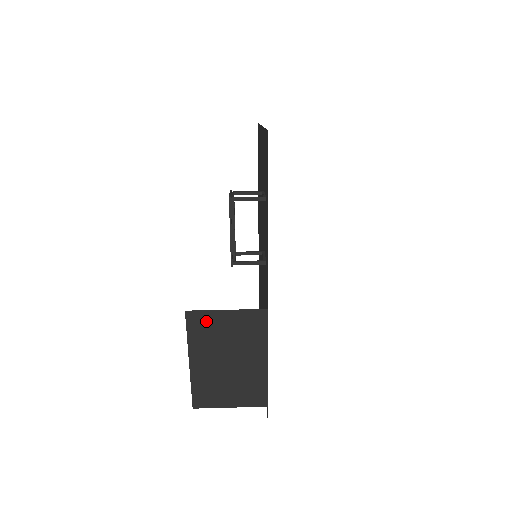
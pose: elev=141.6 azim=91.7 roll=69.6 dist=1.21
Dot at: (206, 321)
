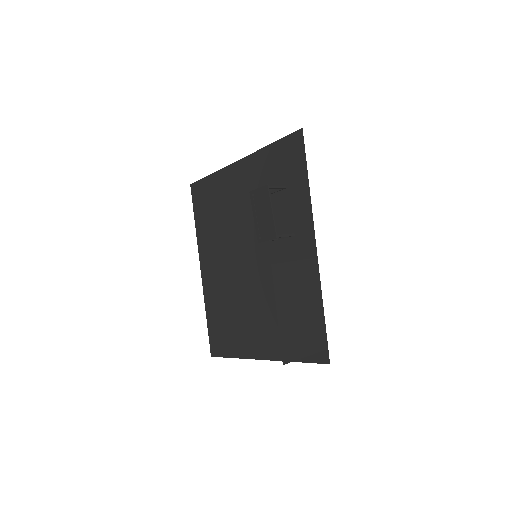
Dot at: (284, 273)
